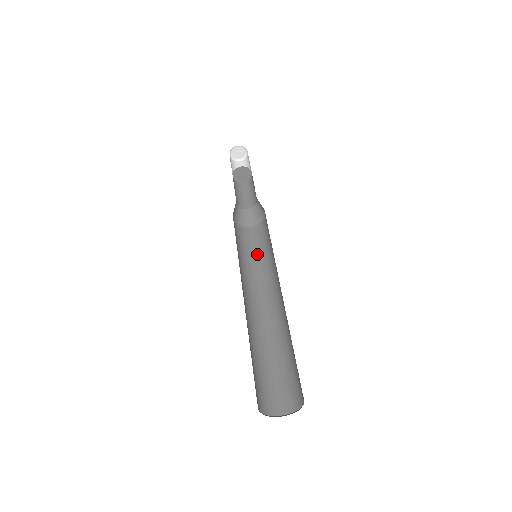
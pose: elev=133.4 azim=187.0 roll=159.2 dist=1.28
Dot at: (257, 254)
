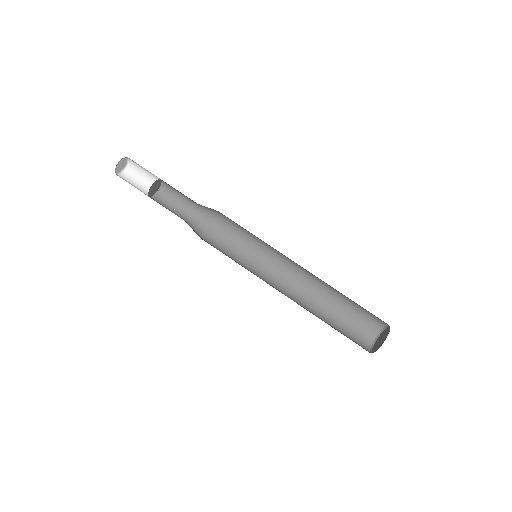
Dot at: (245, 245)
